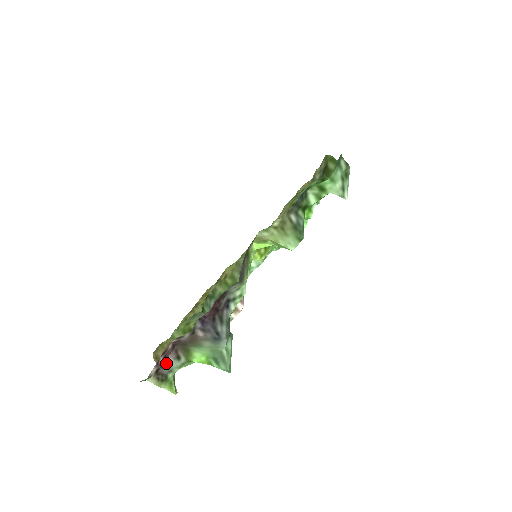
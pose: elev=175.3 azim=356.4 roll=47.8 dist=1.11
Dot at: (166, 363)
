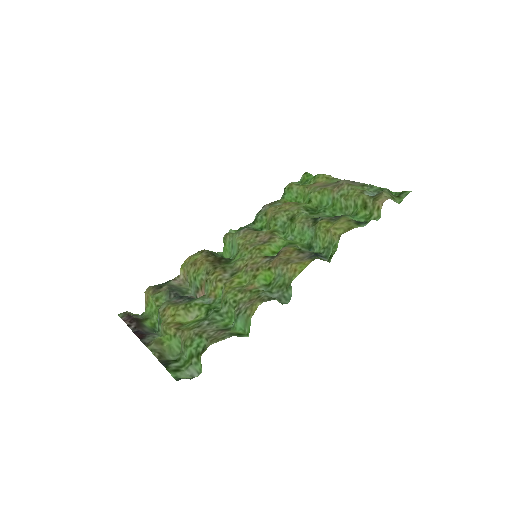
Dot at: (133, 316)
